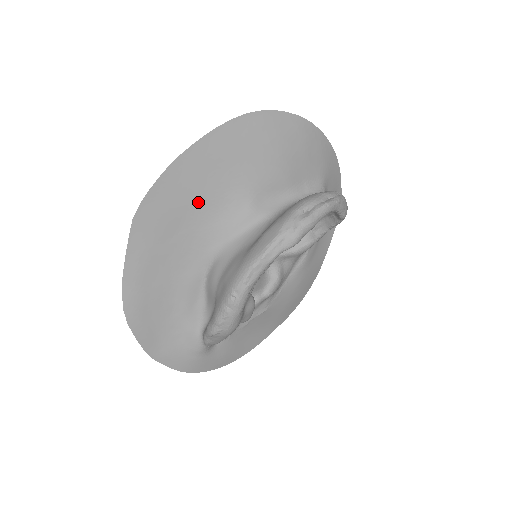
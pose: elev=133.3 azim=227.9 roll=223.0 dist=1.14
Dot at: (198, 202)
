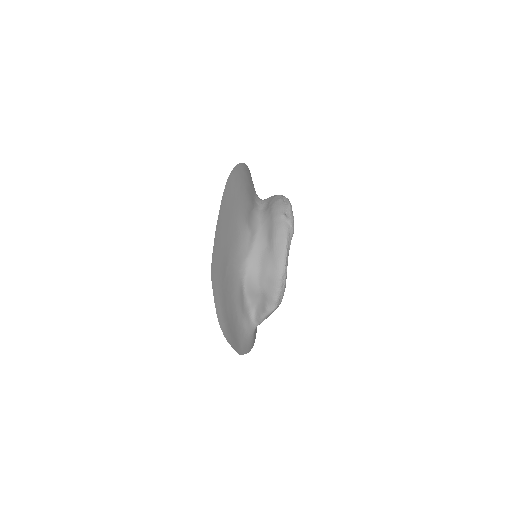
Dot at: (230, 243)
